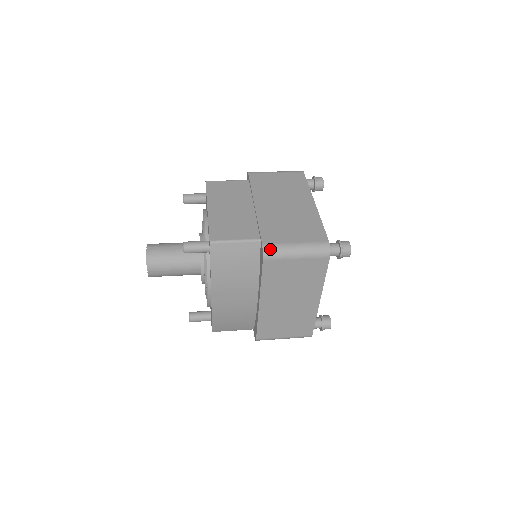
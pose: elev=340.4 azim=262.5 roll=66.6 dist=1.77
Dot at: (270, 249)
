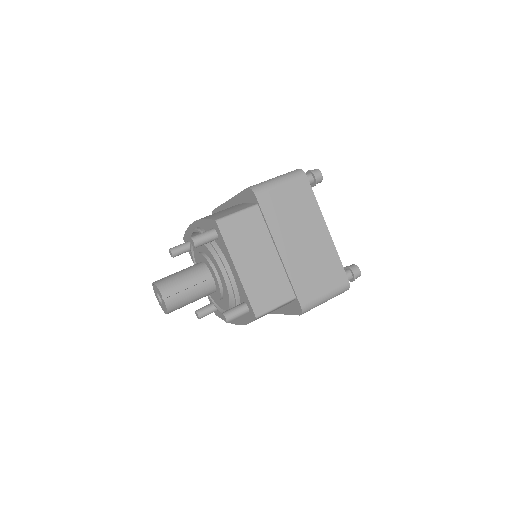
Dot at: (307, 308)
